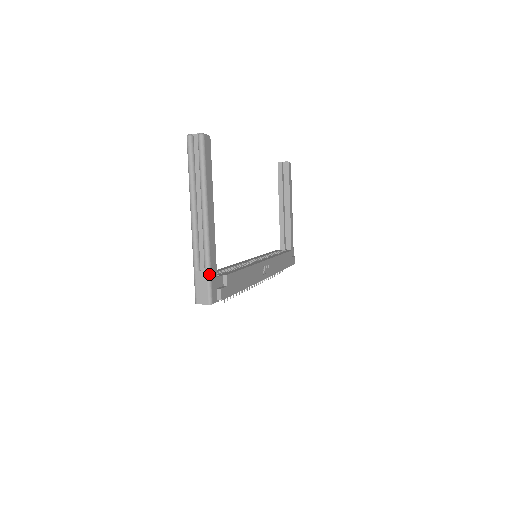
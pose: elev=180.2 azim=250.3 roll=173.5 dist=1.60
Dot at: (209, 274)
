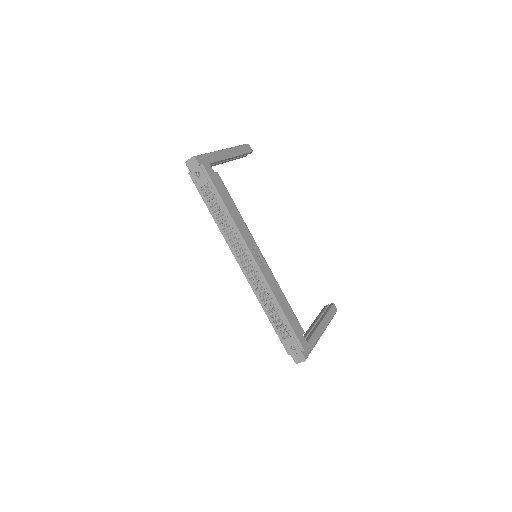
Dot at: (206, 154)
